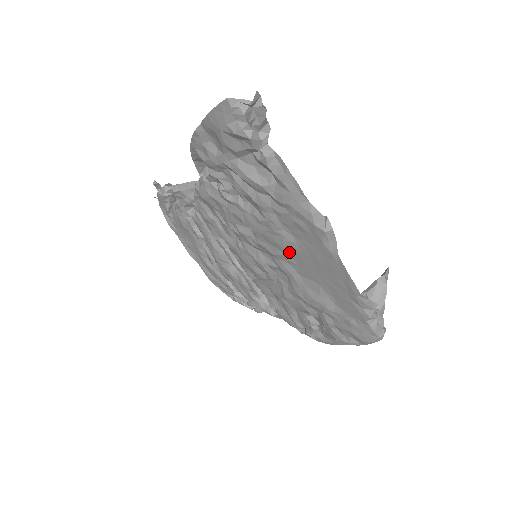
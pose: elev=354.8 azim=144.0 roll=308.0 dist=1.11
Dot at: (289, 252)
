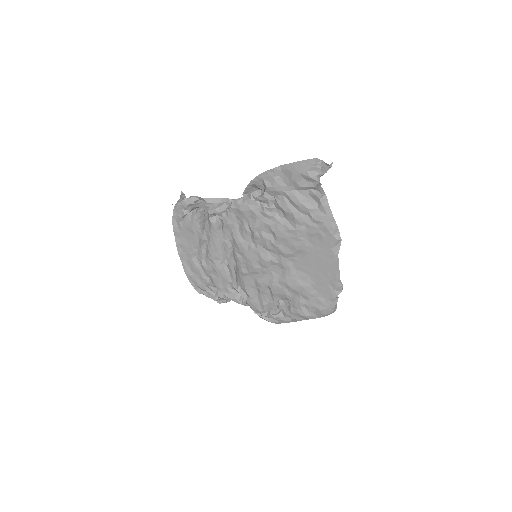
Dot at: (298, 252)
